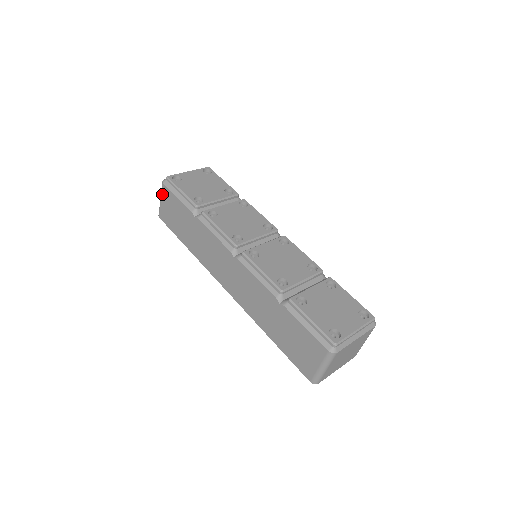
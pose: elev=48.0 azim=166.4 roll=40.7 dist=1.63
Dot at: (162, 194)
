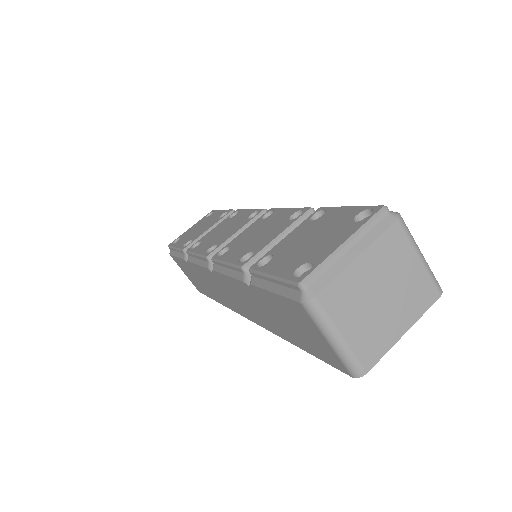
Dot at: occluded
